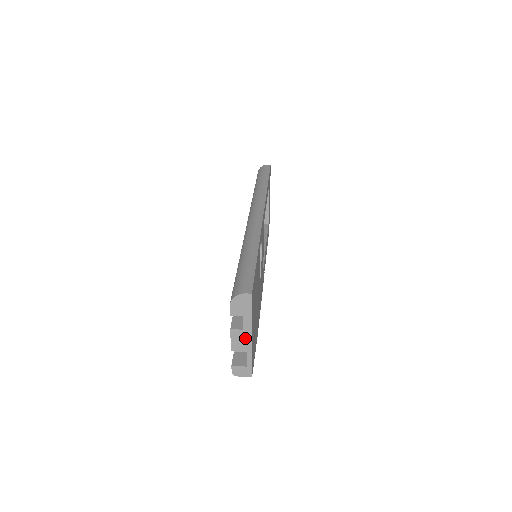
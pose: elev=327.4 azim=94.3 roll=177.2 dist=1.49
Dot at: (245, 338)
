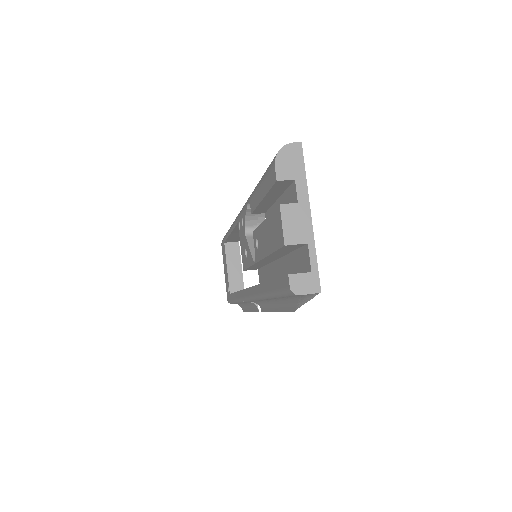
Dot at: (302, 218)
